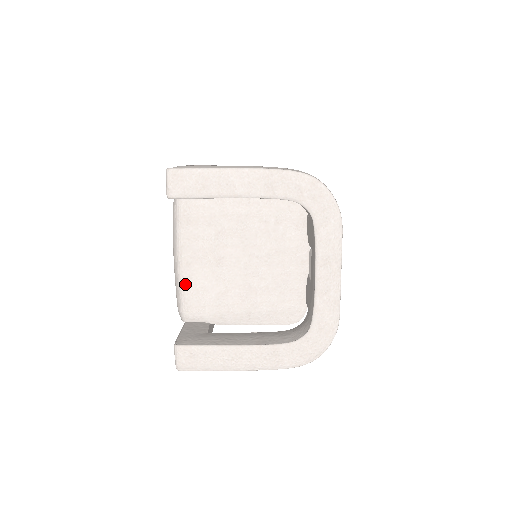
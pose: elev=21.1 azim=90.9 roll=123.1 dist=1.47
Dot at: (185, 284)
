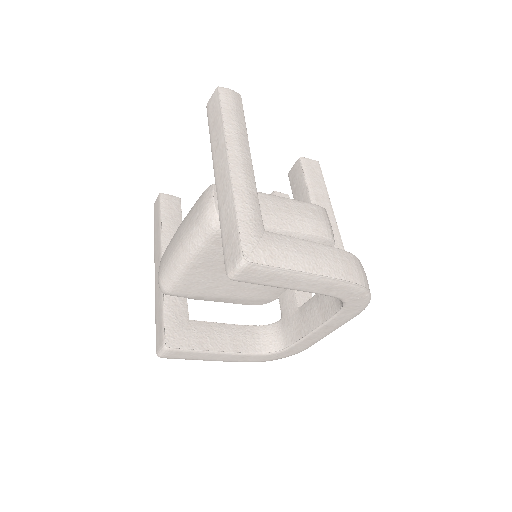
Dot at: (182, 278)
